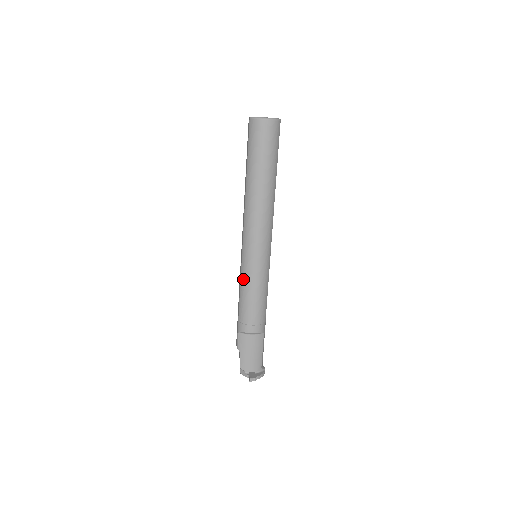
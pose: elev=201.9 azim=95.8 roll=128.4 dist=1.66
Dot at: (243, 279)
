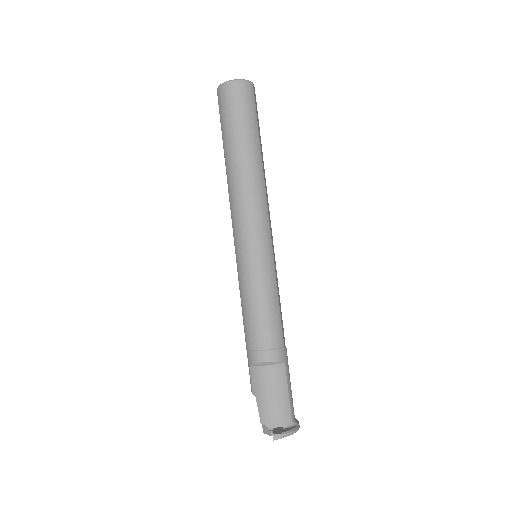
Dot at: (241, 286)
